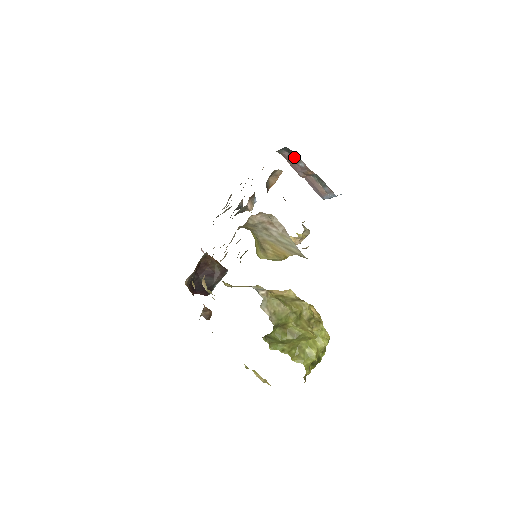
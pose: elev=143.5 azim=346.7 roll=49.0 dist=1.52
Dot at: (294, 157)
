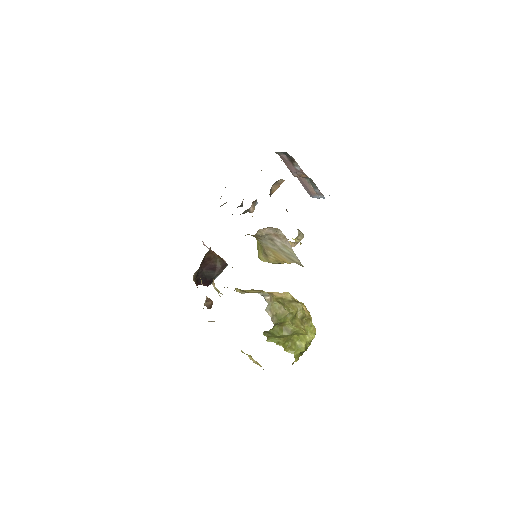
Dot at: (291, 160)
